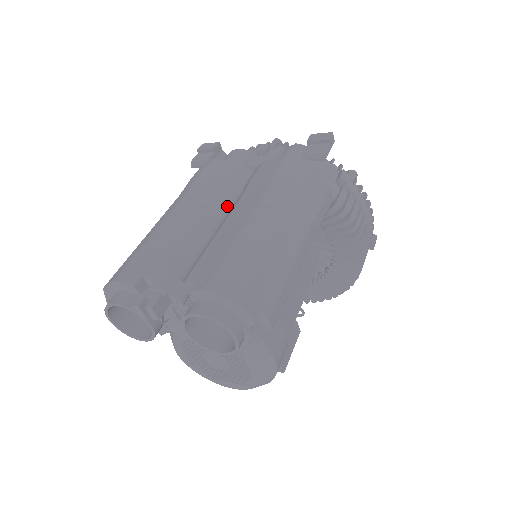
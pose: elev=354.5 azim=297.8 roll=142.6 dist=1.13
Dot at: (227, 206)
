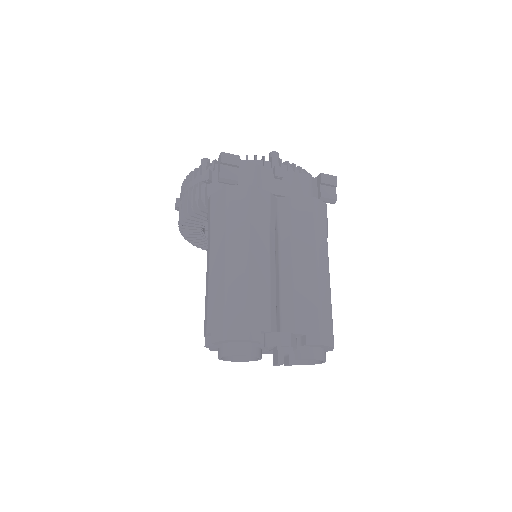
Dot at: occluded
